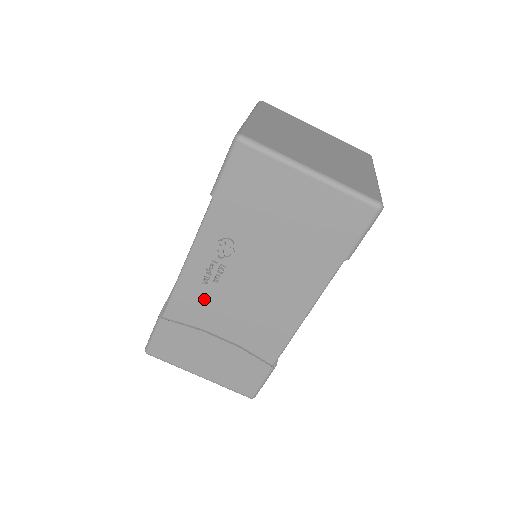
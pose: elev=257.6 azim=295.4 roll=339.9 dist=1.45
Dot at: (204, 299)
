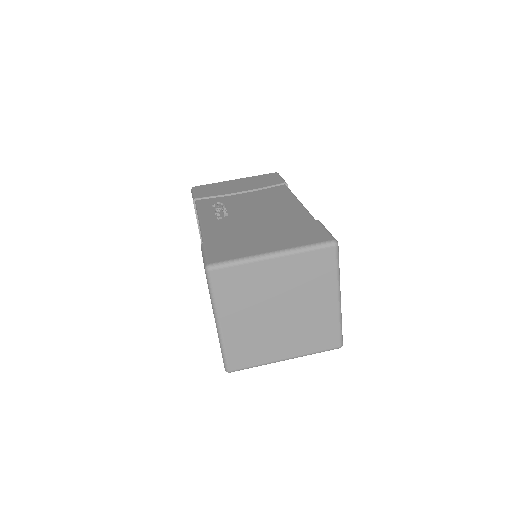
Dot at: (227, 224)
